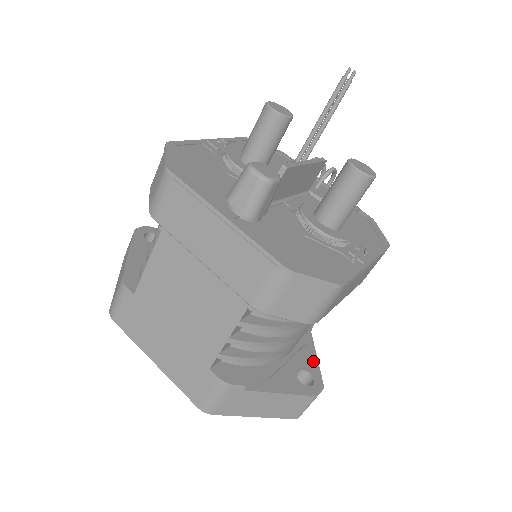
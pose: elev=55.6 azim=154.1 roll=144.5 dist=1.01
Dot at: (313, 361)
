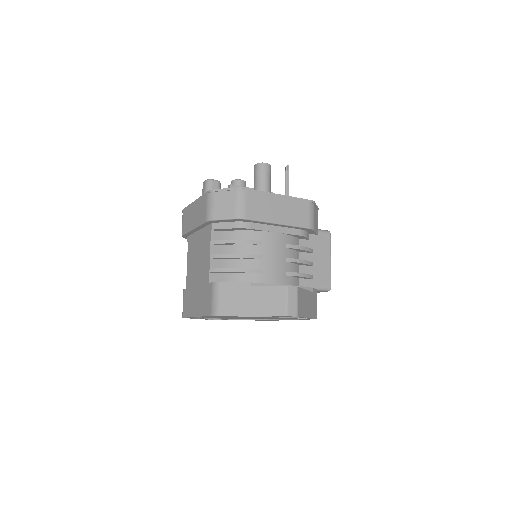
Dot at: occluded
